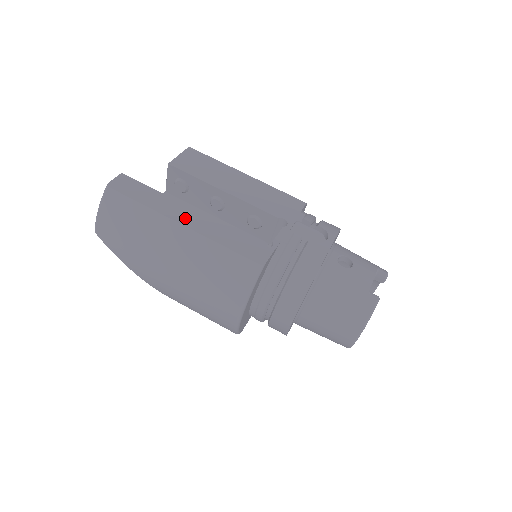
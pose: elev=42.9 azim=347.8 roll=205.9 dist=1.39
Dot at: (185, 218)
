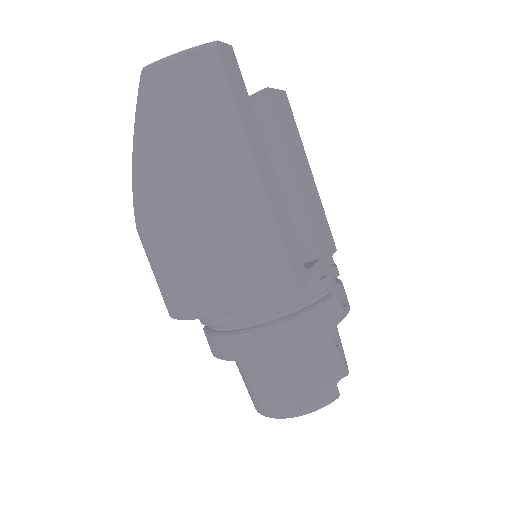
Dot at: (263, 165)
